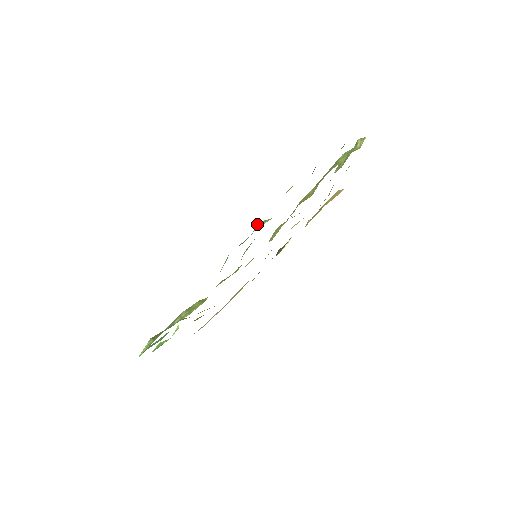
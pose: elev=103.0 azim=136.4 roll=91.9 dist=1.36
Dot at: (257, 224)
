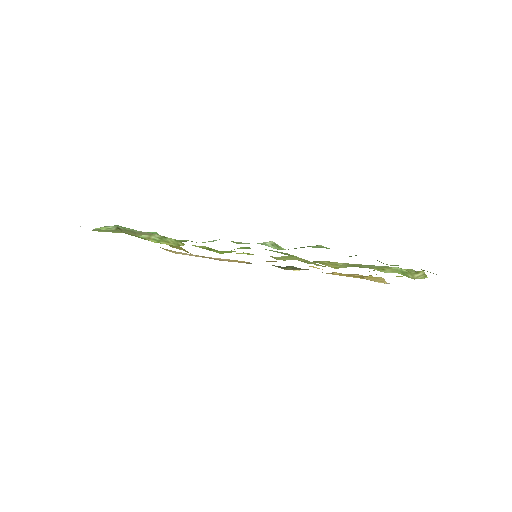
Dot at: (269, 241)
